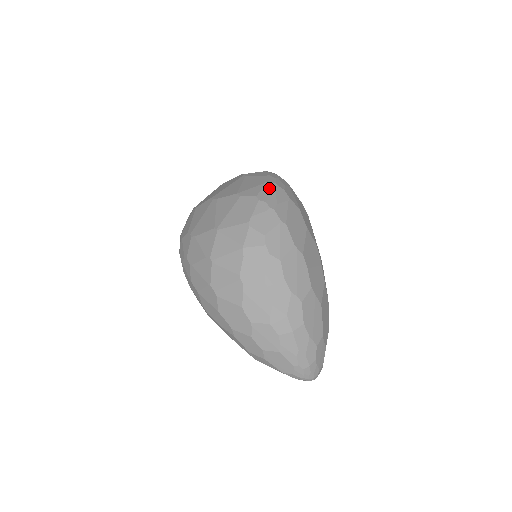
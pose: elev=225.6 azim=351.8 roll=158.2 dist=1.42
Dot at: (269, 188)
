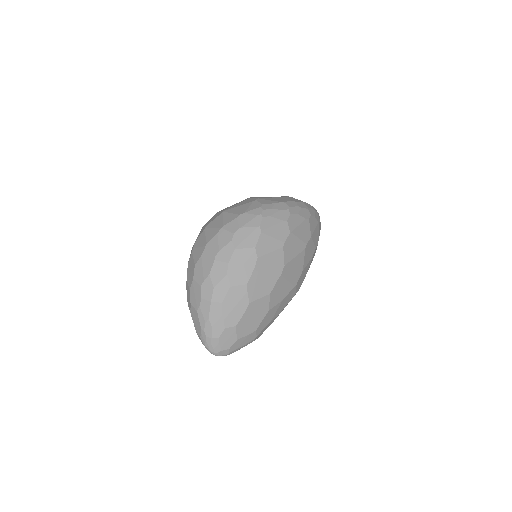
Dot at: (279, 206)
